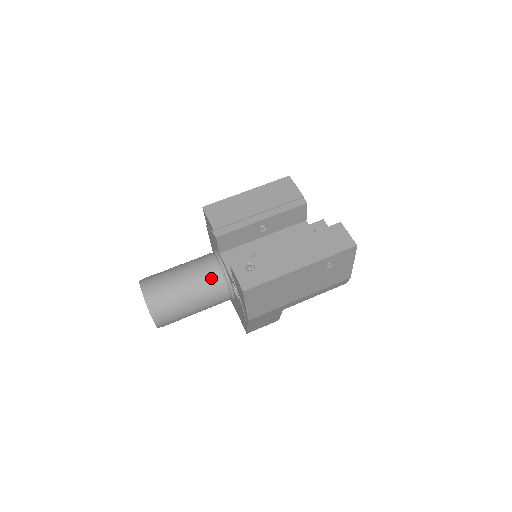
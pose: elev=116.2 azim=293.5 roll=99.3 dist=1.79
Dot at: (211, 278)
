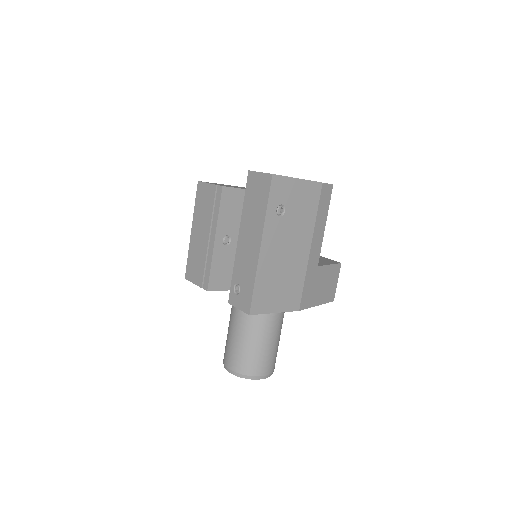
Dot at: occluded
